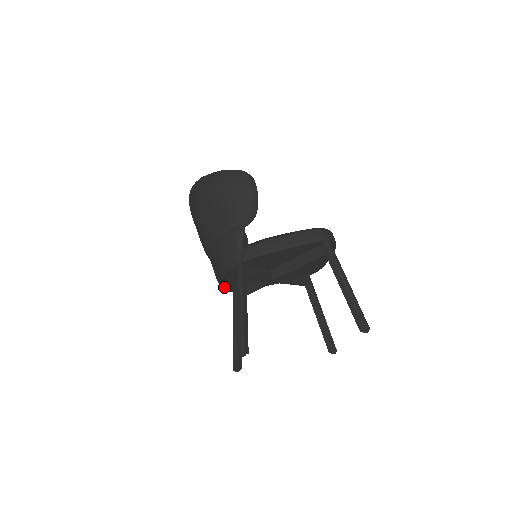
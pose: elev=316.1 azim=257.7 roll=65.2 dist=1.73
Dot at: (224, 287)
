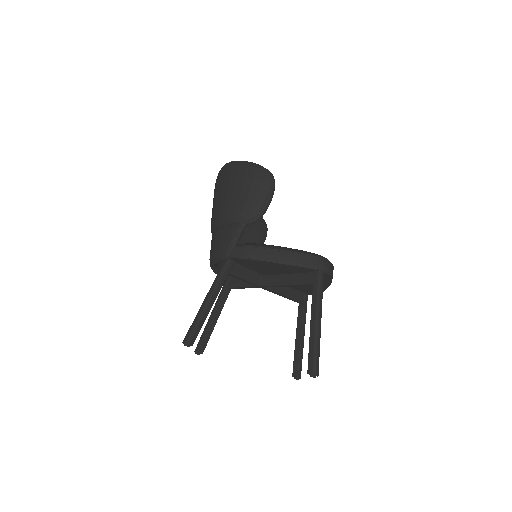
Dot at: (216, 272)
